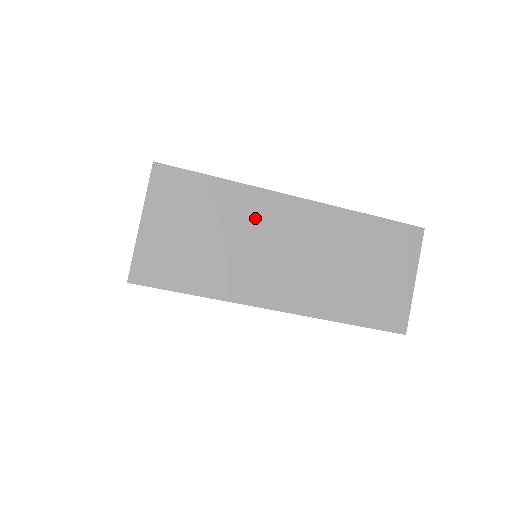
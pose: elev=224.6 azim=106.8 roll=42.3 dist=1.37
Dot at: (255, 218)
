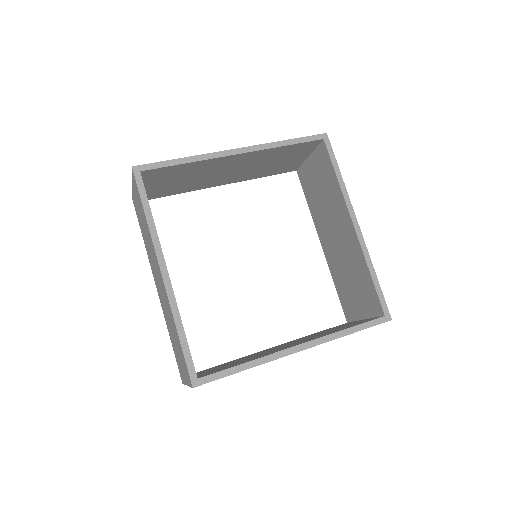
Dot at: occluded
